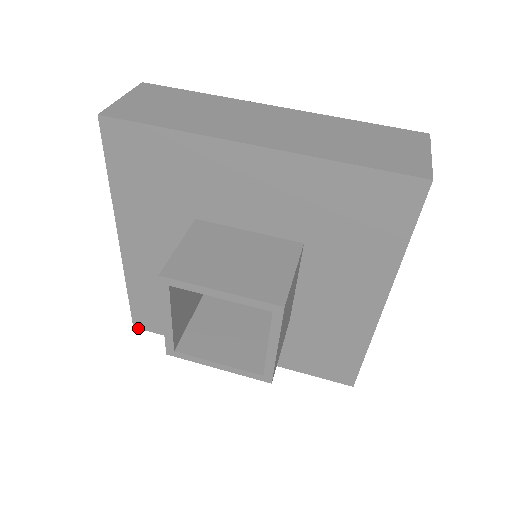
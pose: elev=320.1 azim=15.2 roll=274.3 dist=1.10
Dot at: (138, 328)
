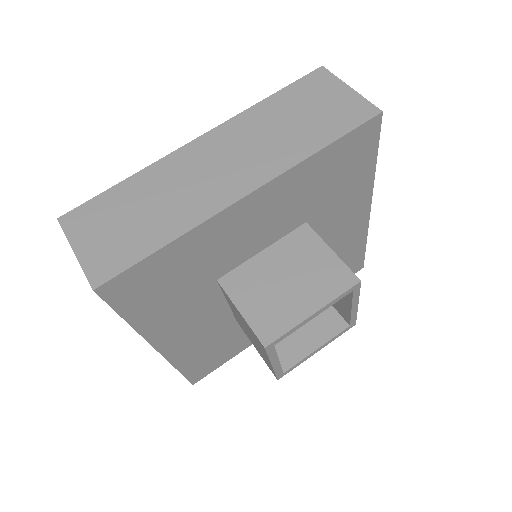
Dot at: occluded
